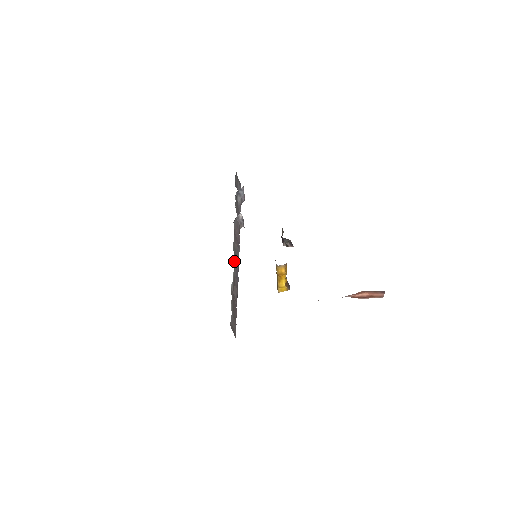
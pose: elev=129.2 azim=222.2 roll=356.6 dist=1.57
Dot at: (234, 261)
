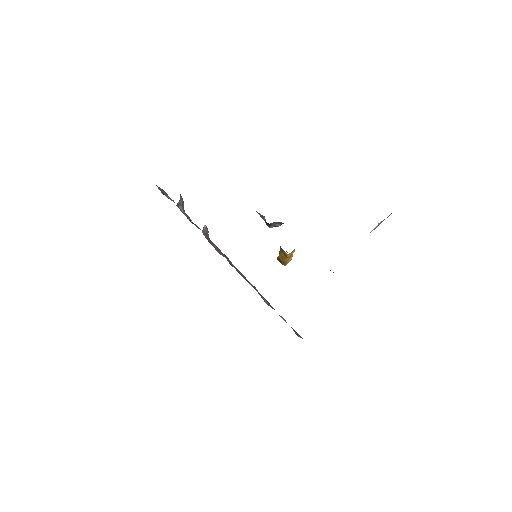
Dot at: occluded
